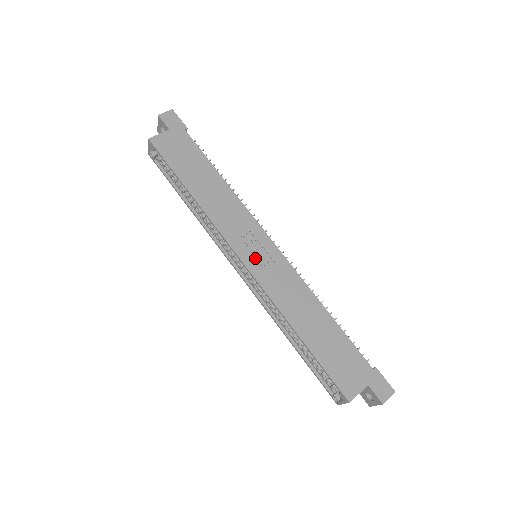
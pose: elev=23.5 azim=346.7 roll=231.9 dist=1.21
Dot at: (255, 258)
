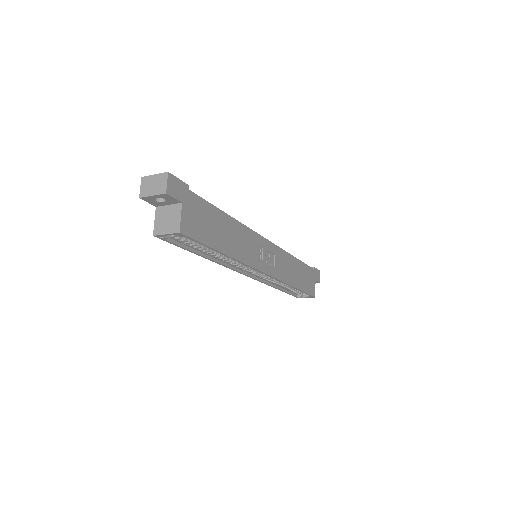
Dot at: (268, 263)
